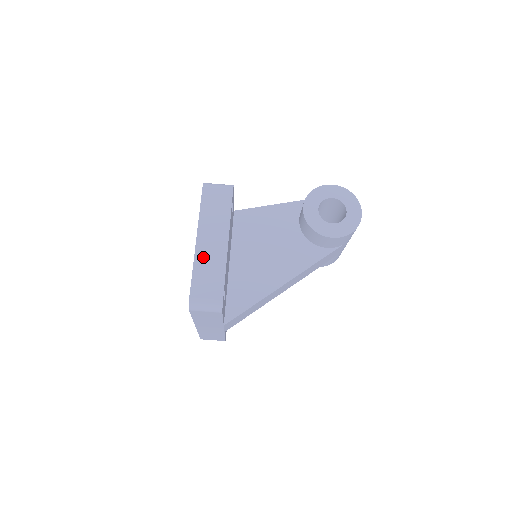
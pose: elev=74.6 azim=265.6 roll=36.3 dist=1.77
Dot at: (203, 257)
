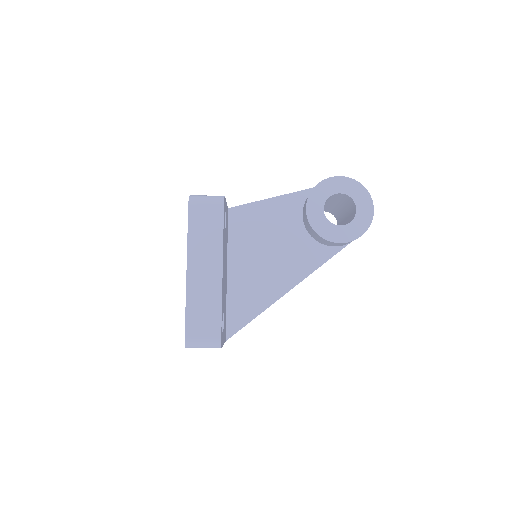
Dot at: (196, 290)
